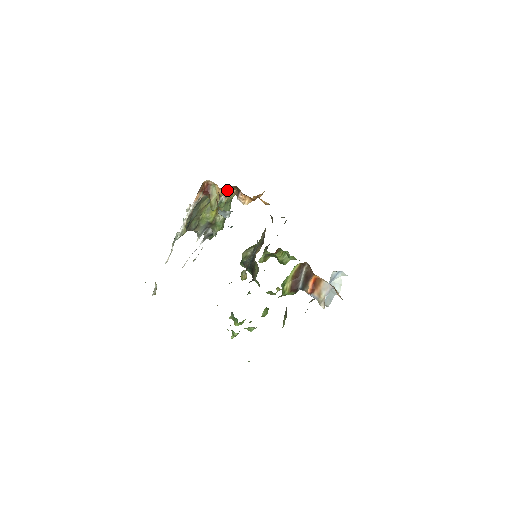
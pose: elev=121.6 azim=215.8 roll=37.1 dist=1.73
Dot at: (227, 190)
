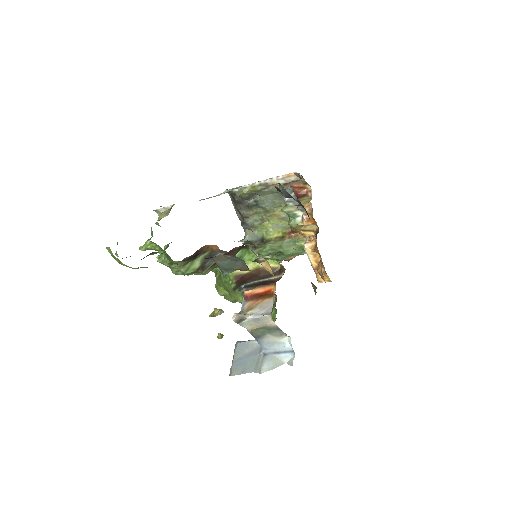
Dot at: (312, 211)
